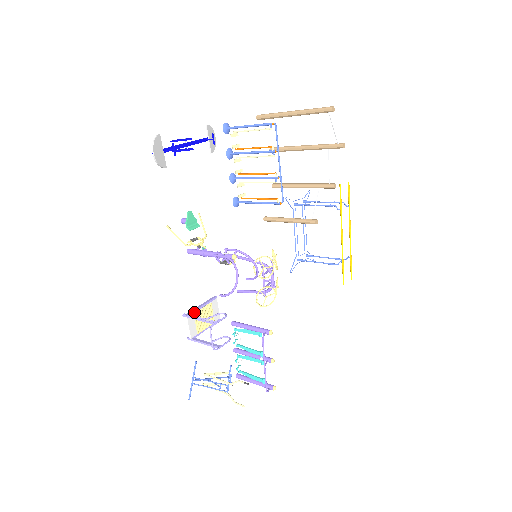
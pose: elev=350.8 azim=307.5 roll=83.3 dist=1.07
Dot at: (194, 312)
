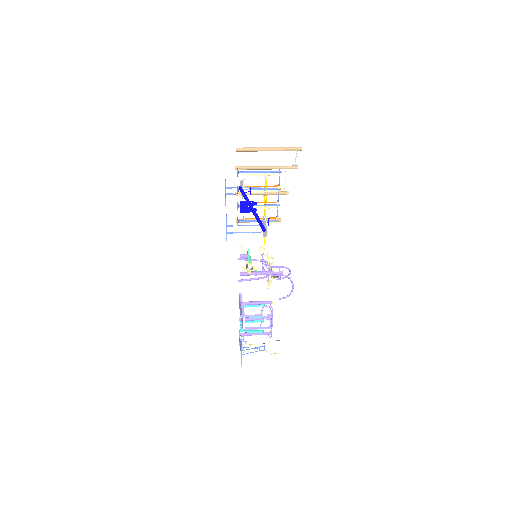
Dot at: (244, 311)
